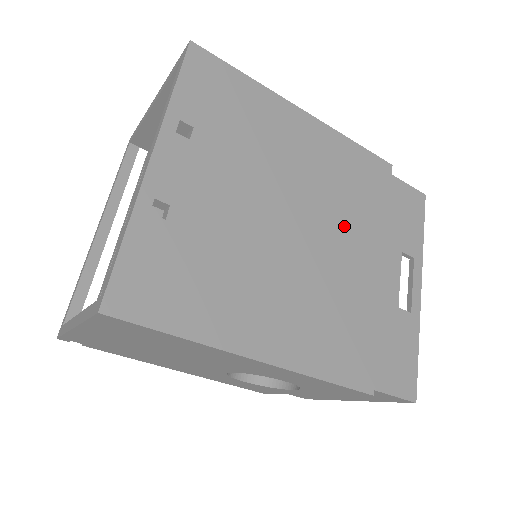
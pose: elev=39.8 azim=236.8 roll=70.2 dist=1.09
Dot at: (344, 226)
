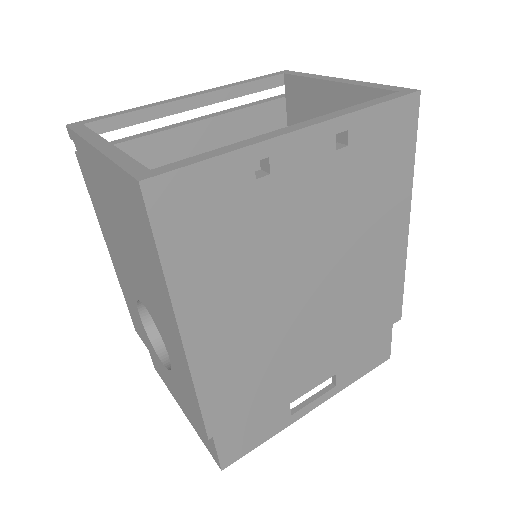
Dot at: (332, 320)
